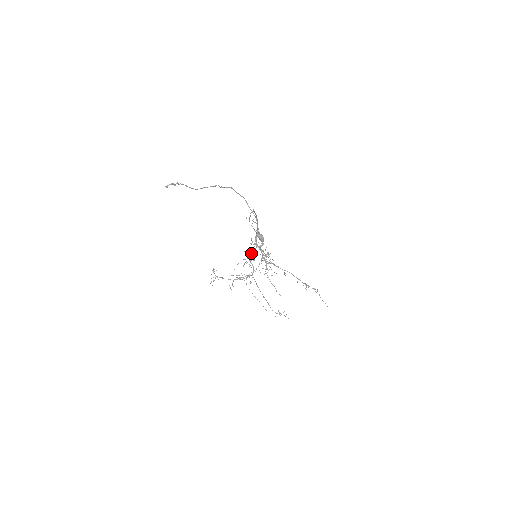
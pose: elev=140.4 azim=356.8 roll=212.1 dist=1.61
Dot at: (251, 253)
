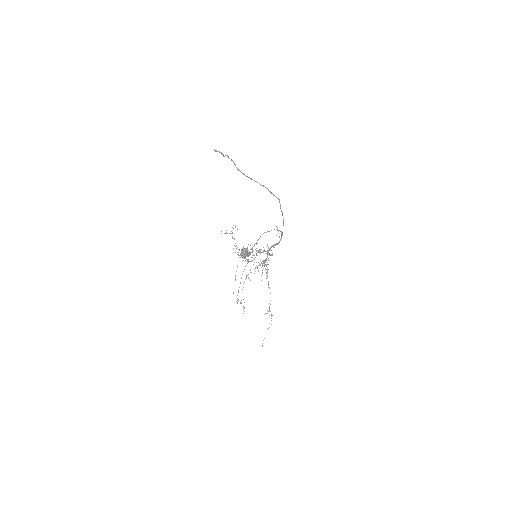
Dot at: (258, 250)
